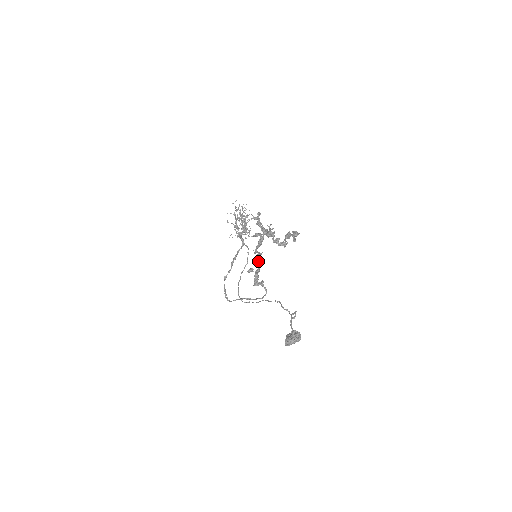
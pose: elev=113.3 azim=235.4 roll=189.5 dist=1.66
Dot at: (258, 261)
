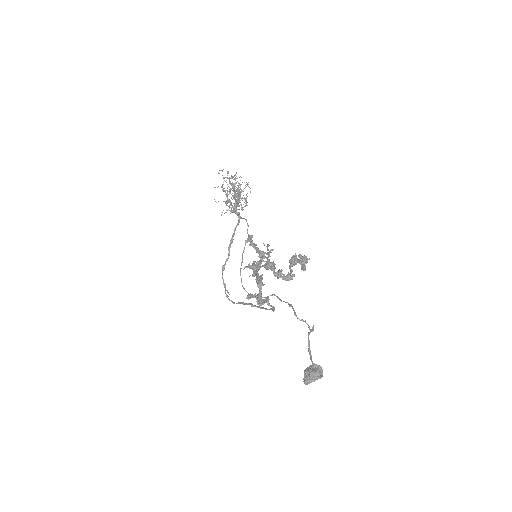
Dot at: (258, 284)
